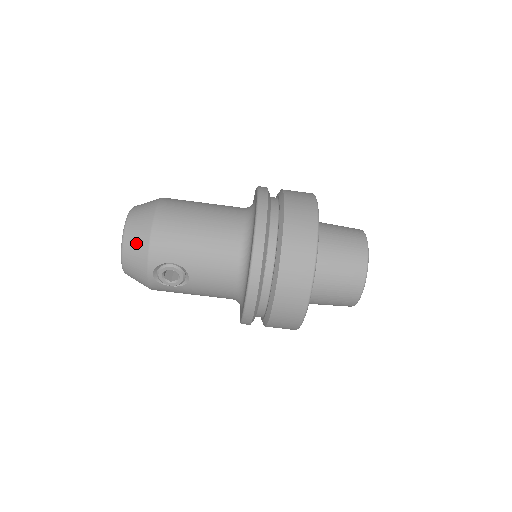
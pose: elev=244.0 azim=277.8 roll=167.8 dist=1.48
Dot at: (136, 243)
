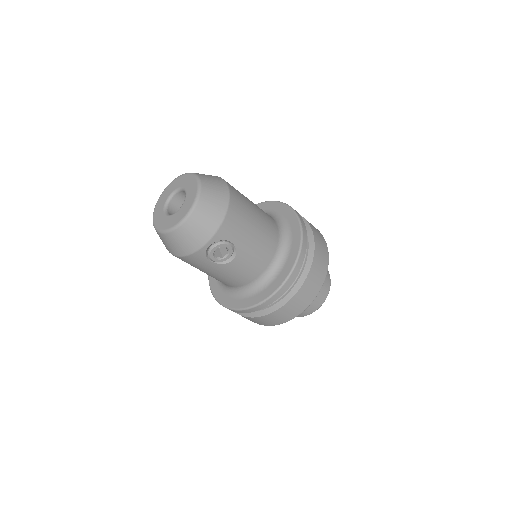
Dot at: (210, 212)
